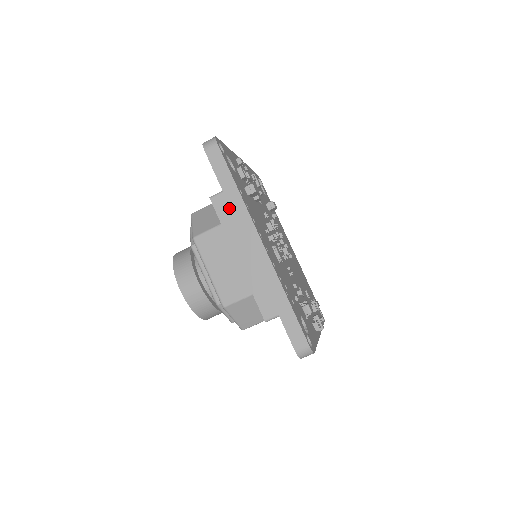
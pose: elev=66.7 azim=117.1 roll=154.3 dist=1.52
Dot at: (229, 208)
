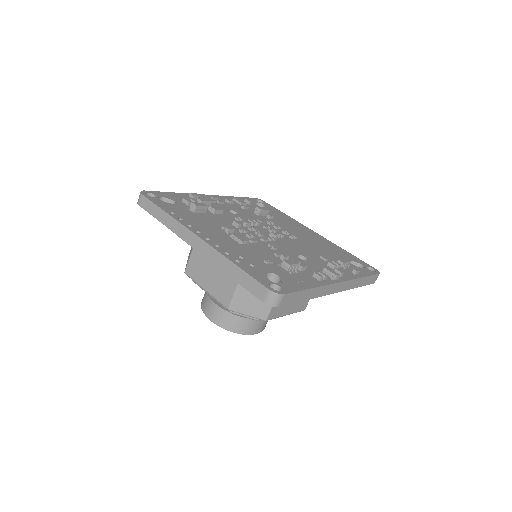
Dot at: occluded
